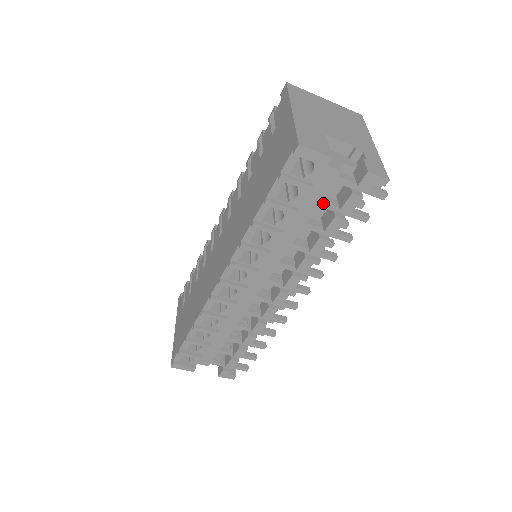
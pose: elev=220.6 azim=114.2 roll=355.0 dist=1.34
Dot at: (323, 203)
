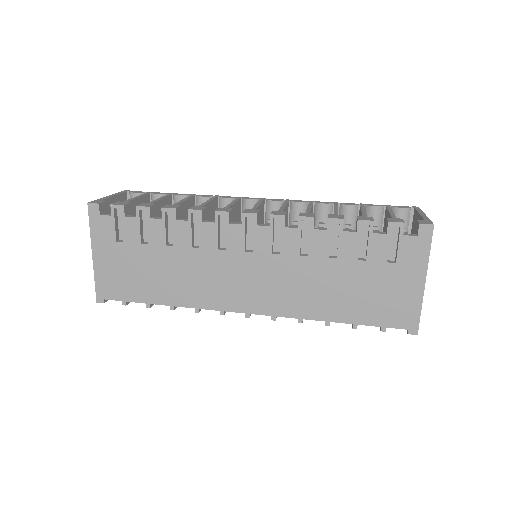
Dot at: occluded
